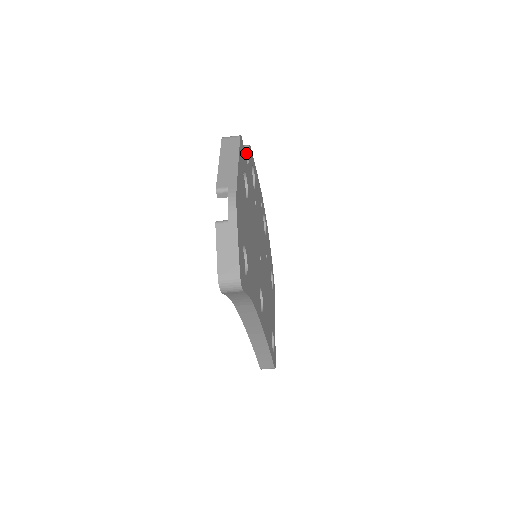
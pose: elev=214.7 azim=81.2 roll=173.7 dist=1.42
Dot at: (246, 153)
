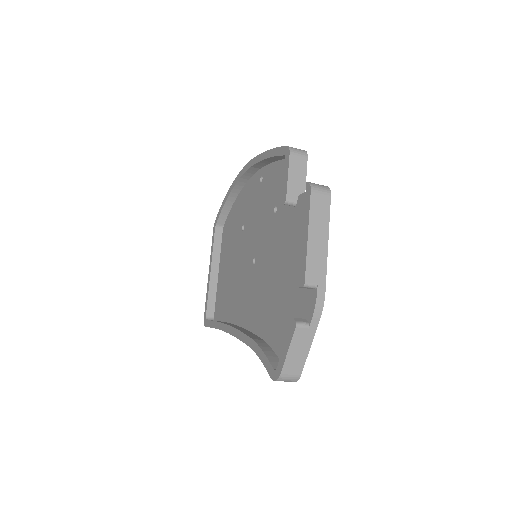
Dot at: (304, 170)
